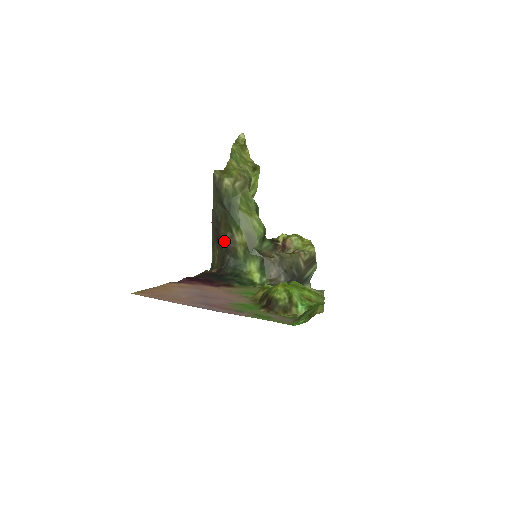
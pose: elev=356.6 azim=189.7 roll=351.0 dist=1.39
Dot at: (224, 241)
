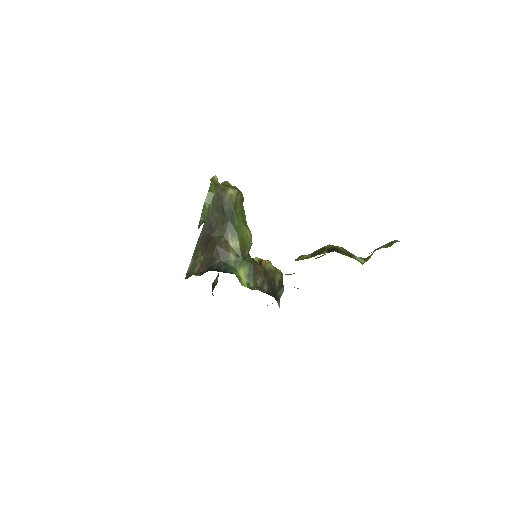
Dot at: (218, 244)
